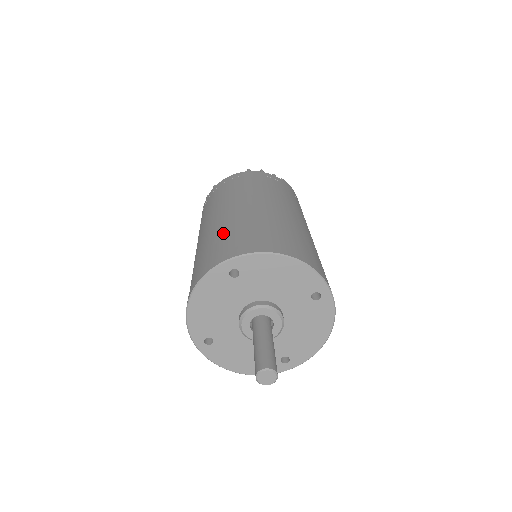
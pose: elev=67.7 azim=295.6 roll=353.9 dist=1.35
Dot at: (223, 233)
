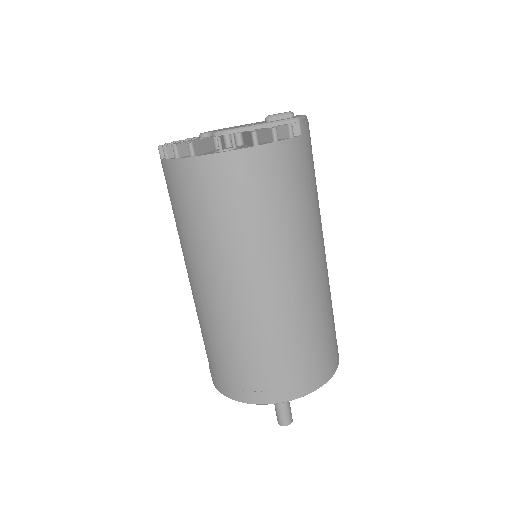
Dot at: (255, 349)
